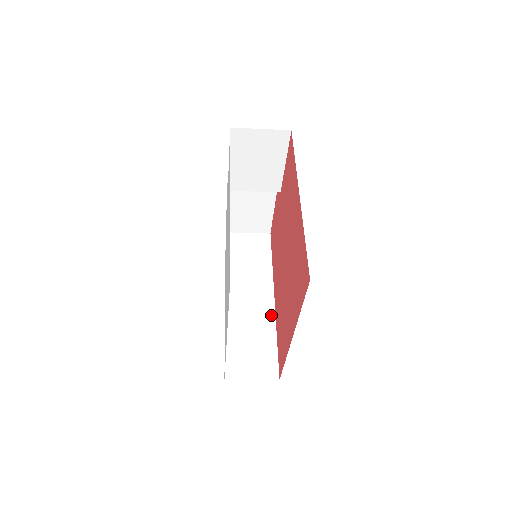
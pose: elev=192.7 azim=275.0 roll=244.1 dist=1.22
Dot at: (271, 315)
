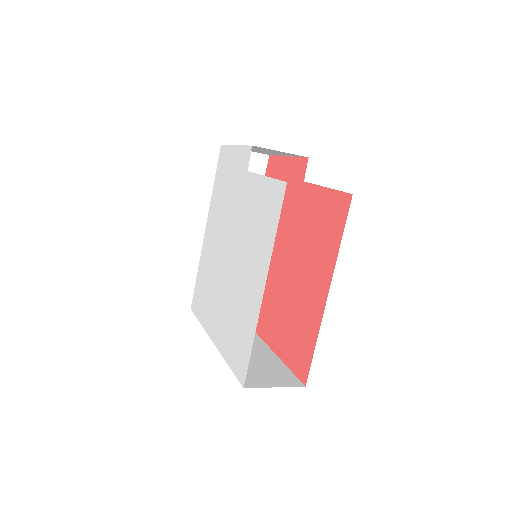
Dot at: occluded
